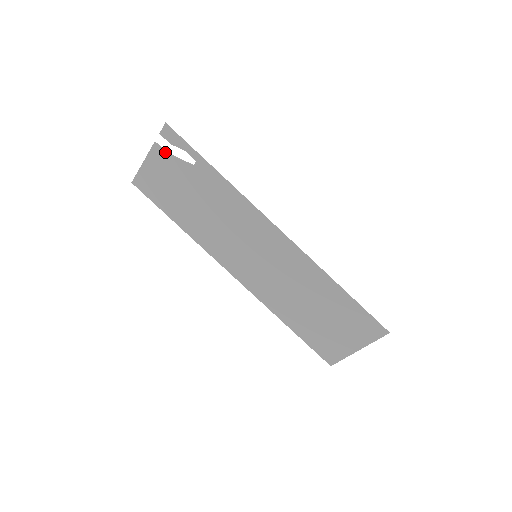
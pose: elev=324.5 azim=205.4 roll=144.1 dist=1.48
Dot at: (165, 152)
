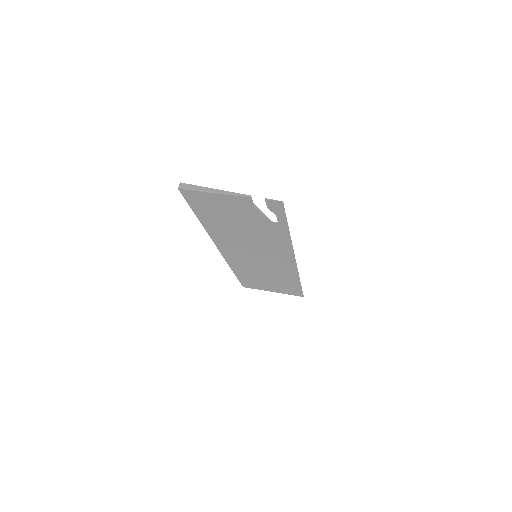
Dot at: (253, 205)
